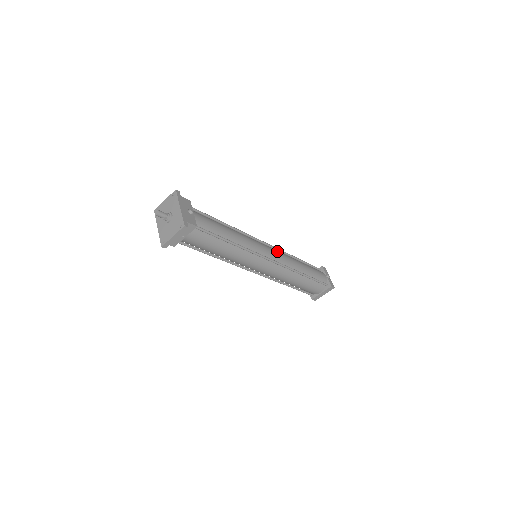
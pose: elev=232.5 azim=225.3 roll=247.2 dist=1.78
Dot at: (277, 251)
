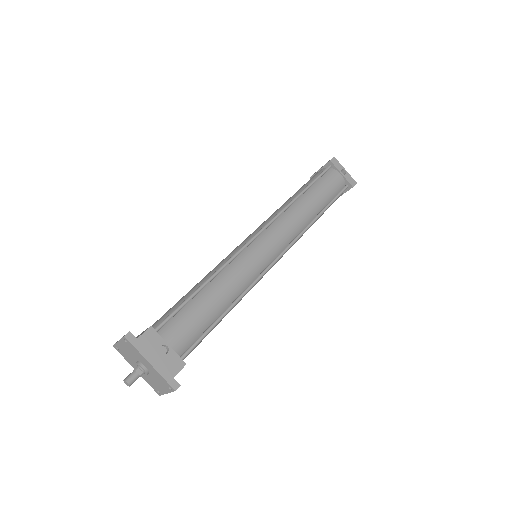
Dot at: (277, 228)
